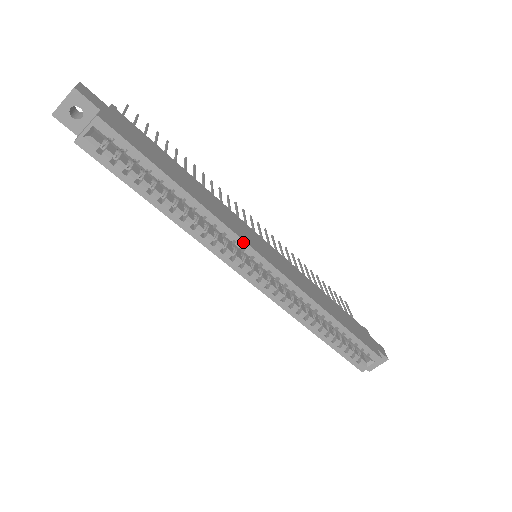
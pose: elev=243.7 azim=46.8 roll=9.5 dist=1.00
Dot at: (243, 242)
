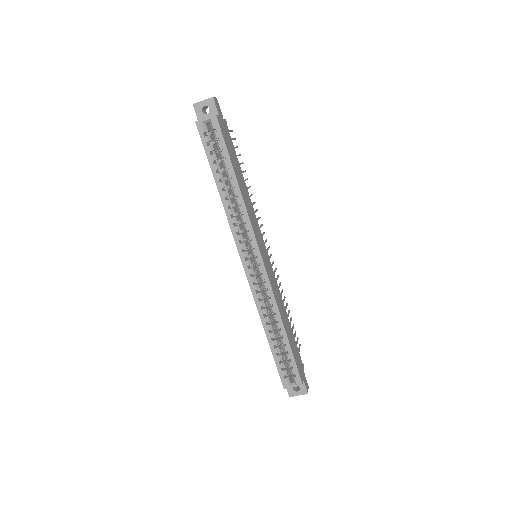
Dot at: (253, 234)
